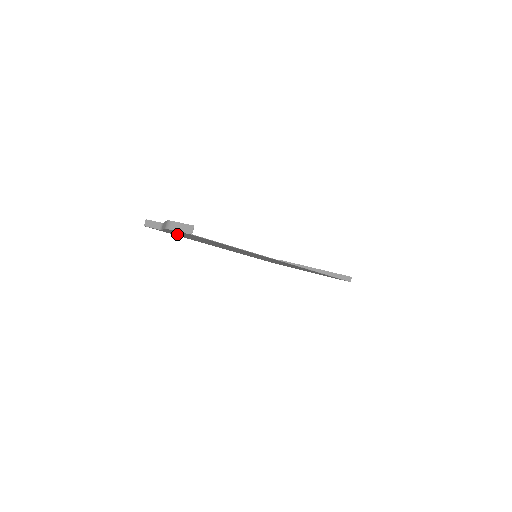
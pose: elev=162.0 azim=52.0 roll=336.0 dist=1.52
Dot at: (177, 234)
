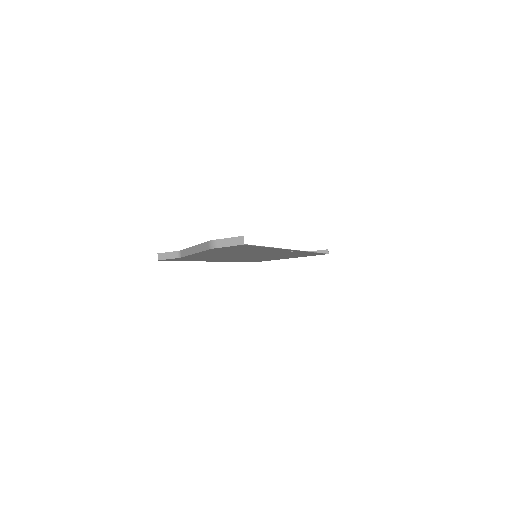
Dot at: occluded
